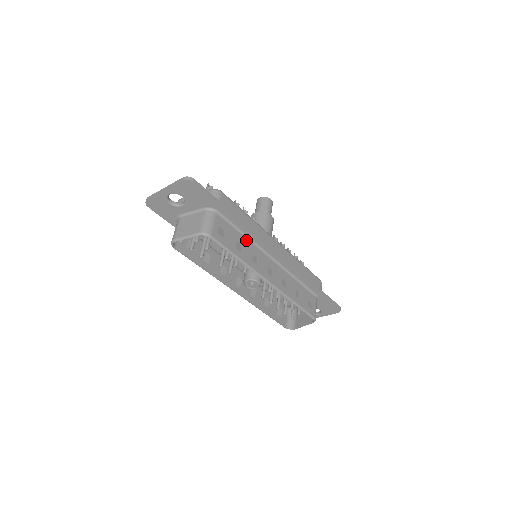
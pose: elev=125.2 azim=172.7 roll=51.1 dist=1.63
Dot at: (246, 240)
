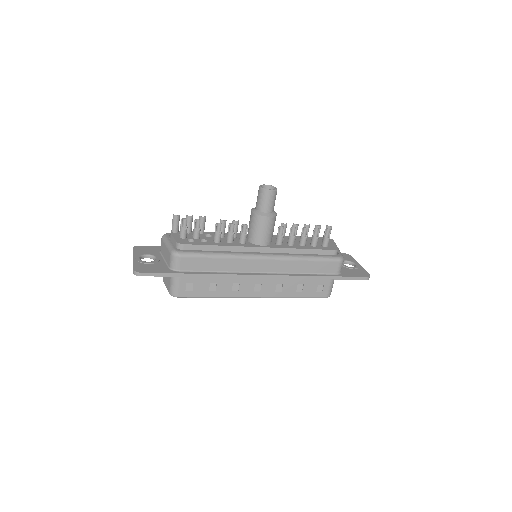
Dot at: occluded
